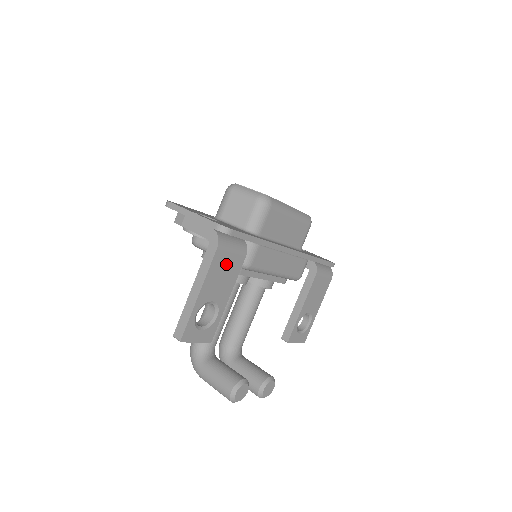
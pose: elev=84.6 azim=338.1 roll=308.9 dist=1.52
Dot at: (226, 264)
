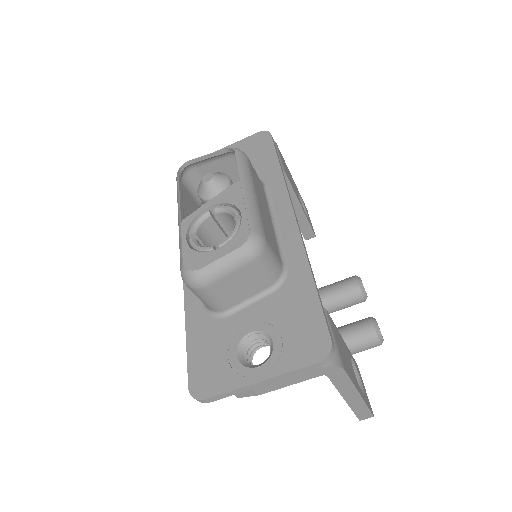
Dot at: (340, 349)
